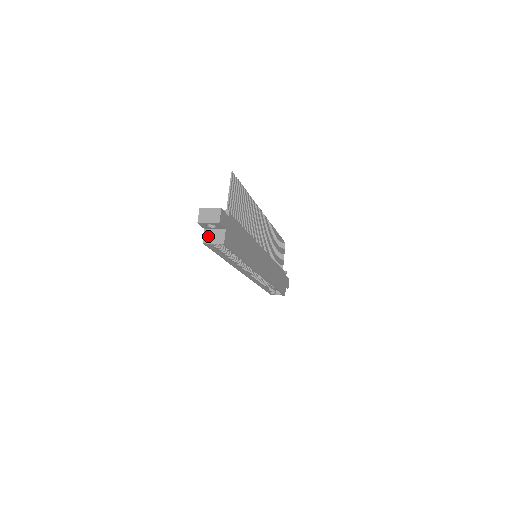
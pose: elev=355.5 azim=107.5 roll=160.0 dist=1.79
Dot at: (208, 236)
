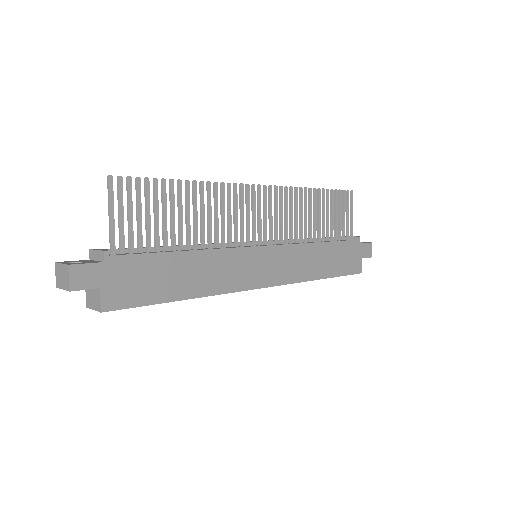
Dot at: (88, 296)
